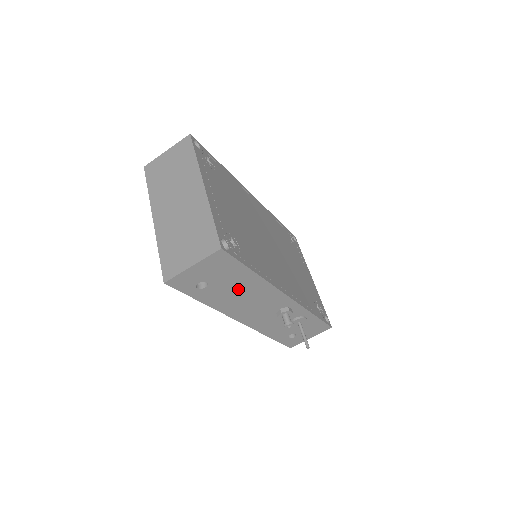
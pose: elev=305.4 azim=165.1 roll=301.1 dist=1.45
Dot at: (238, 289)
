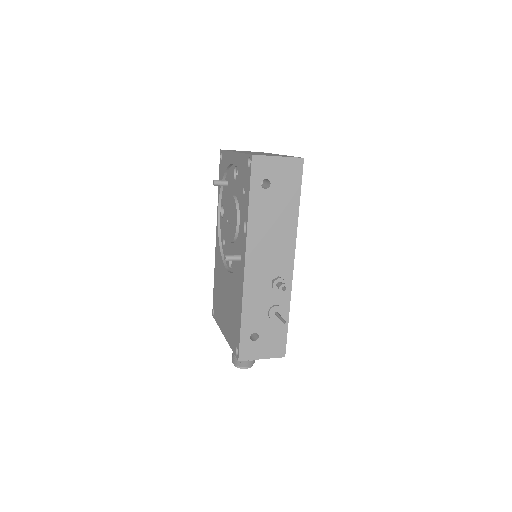
Dot at: (278, 215)
